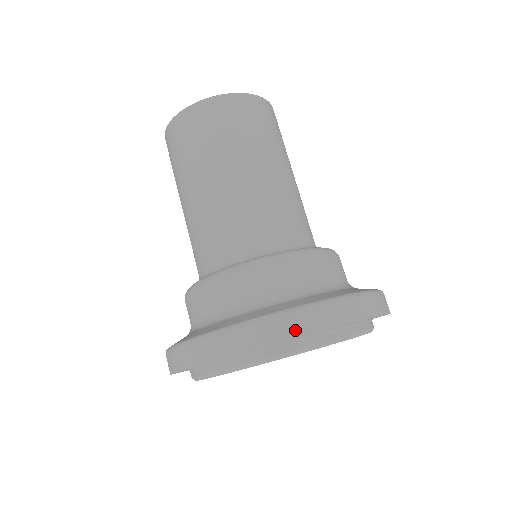
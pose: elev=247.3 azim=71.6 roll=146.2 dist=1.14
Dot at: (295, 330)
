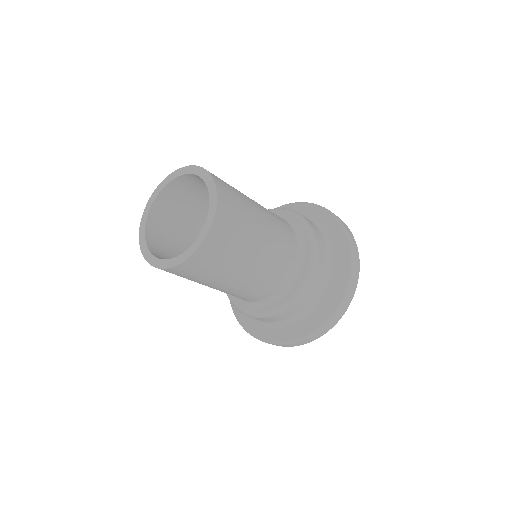
Dot at: (302, 344)
